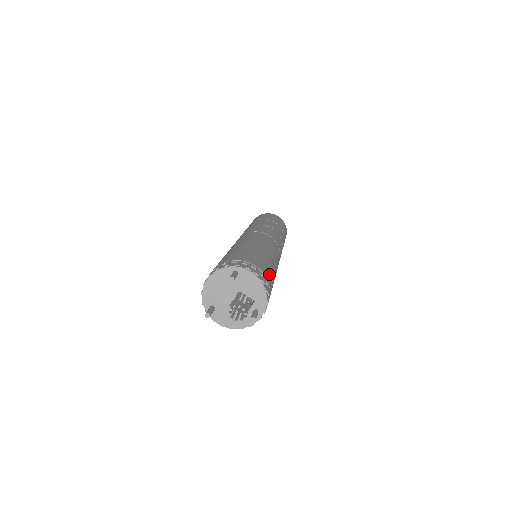
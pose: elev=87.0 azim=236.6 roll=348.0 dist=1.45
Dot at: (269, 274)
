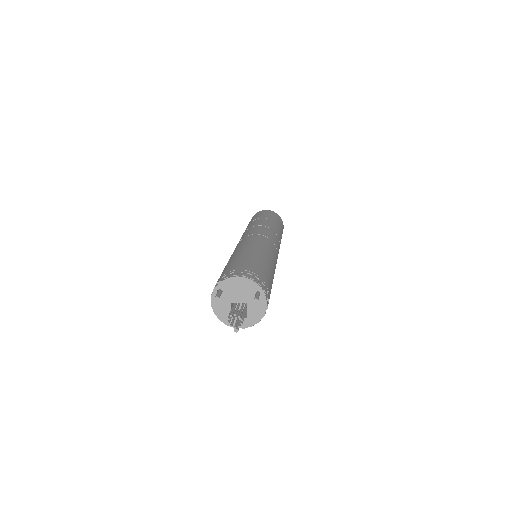
Dot at: occluded
